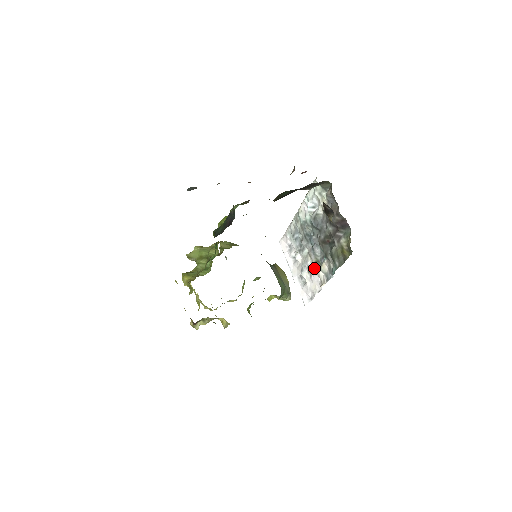
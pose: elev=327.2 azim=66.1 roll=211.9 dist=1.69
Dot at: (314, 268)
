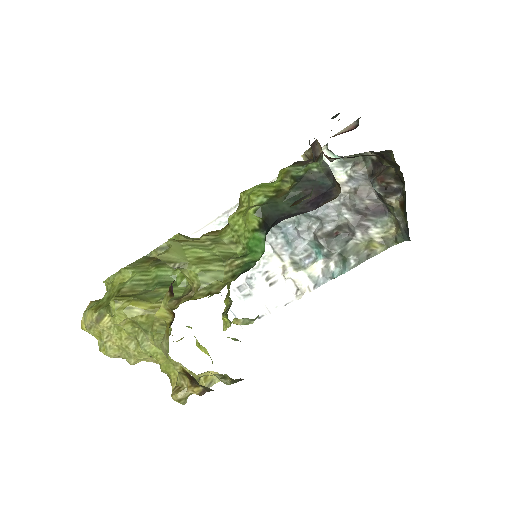
Dot at: (289, 272)
